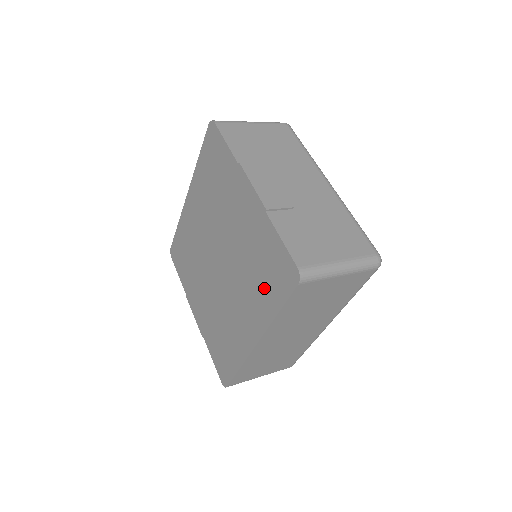
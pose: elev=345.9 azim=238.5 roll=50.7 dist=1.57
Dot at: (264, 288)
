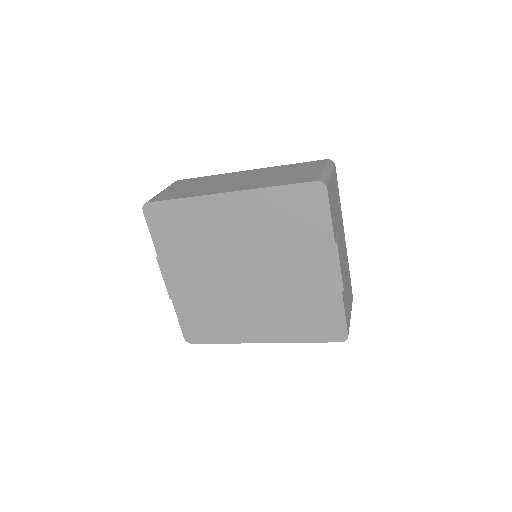
Dot at: (301, 324)
